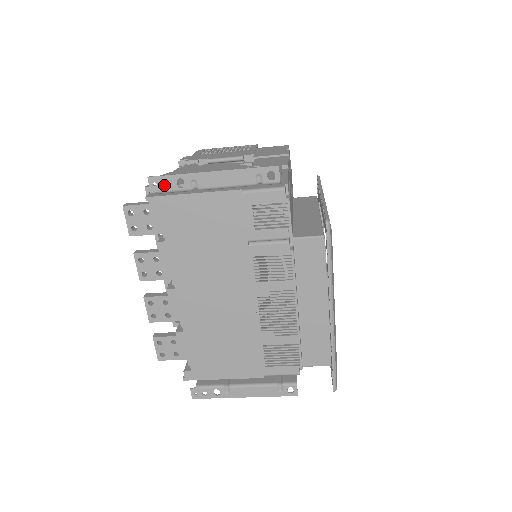
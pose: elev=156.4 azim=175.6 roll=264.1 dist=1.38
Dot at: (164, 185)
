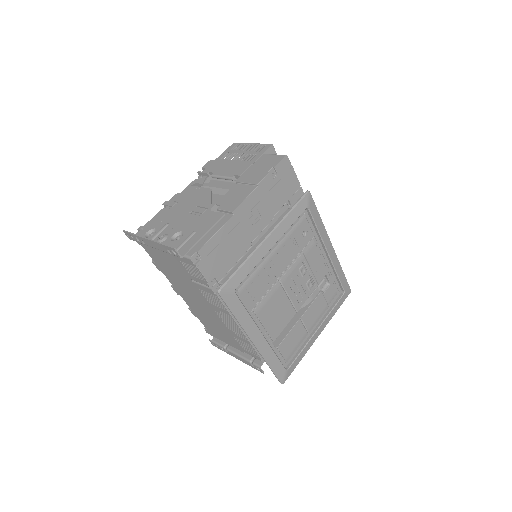
Dot at: (132, 237)
